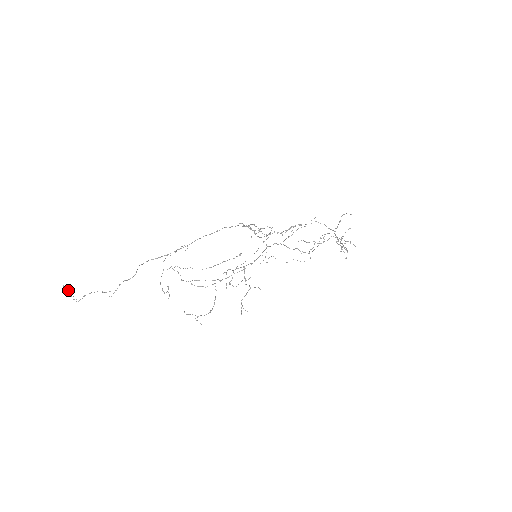
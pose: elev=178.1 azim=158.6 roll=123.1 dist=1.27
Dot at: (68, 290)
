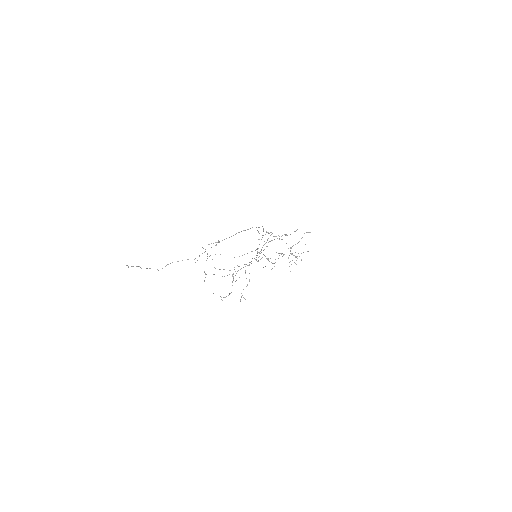
Dot at: (137, 266)
